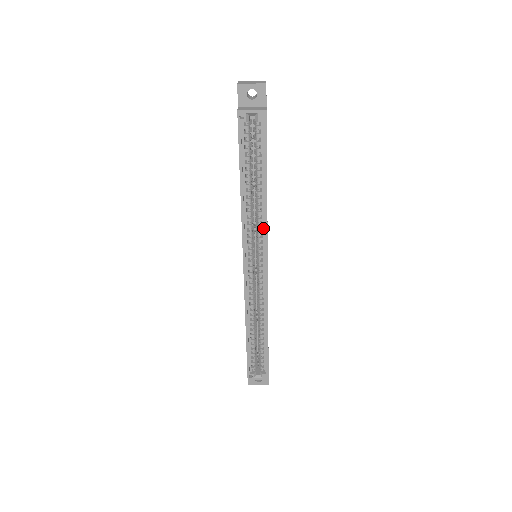
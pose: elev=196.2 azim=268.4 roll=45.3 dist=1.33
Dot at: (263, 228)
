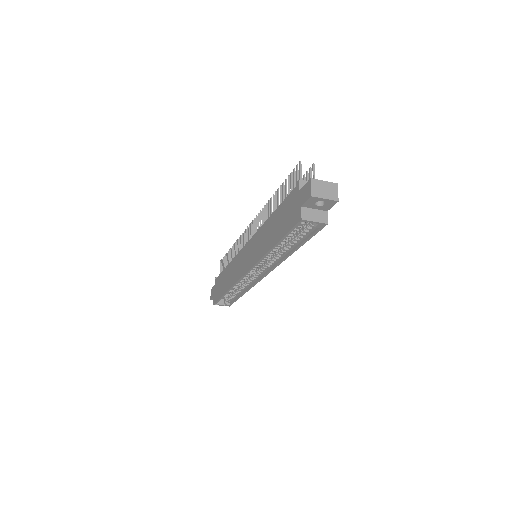
Dot at: (276, 262)
